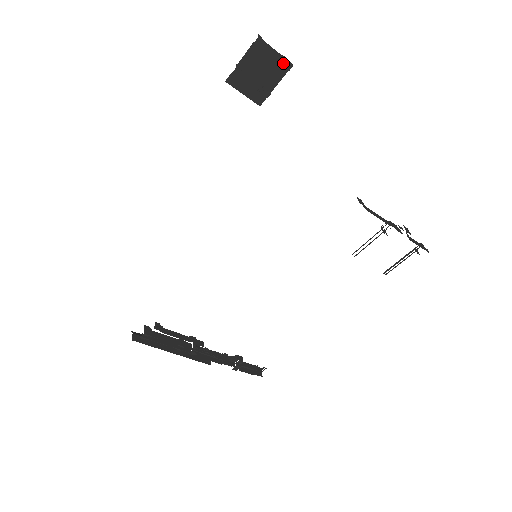
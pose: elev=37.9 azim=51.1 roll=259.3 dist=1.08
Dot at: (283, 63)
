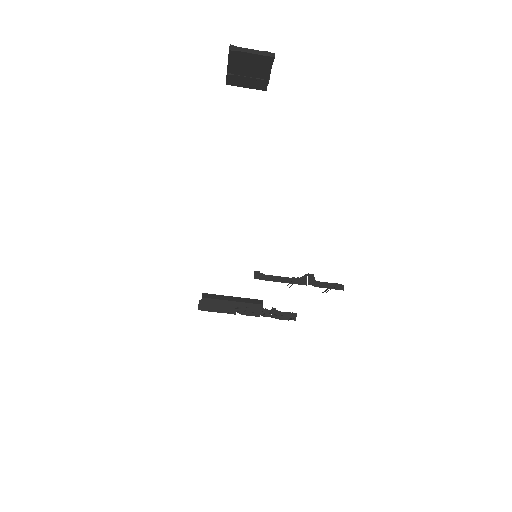
Dot at: (264, 59)
